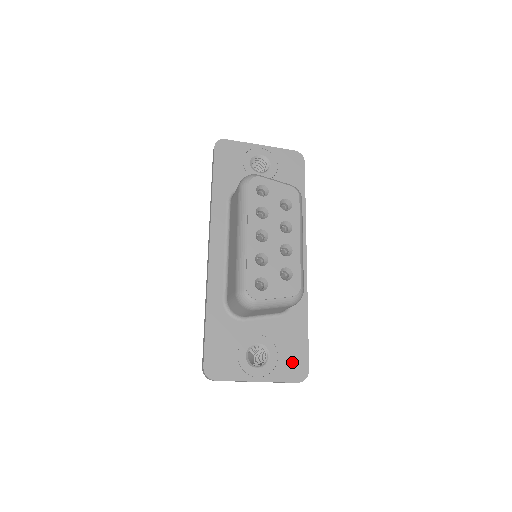
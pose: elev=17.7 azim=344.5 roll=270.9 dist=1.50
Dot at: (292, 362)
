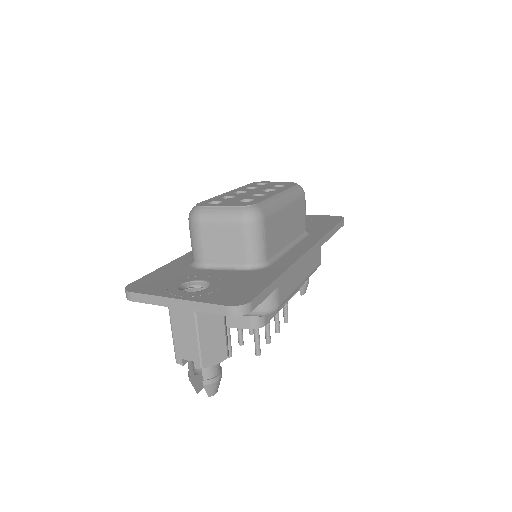
Dot at: (233, 294)
